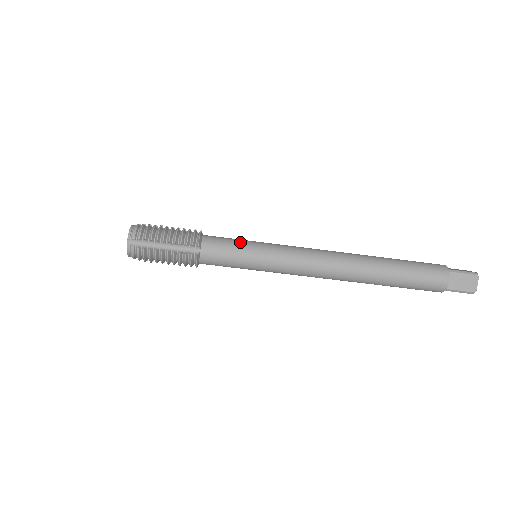
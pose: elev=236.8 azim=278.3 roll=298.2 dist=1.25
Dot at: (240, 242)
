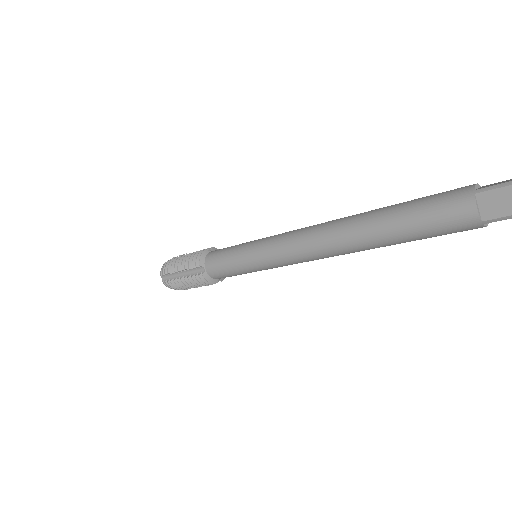
Dot at: (233, 249)
